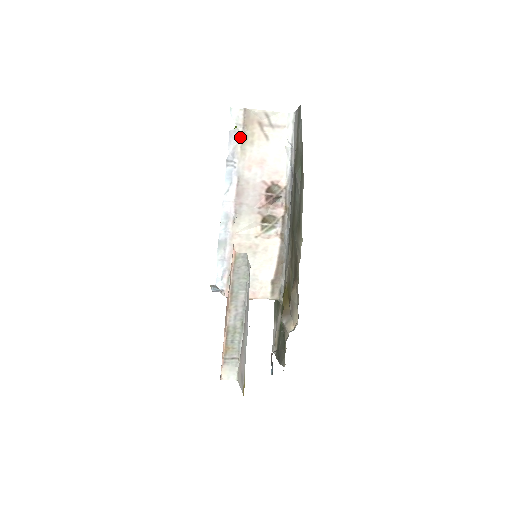
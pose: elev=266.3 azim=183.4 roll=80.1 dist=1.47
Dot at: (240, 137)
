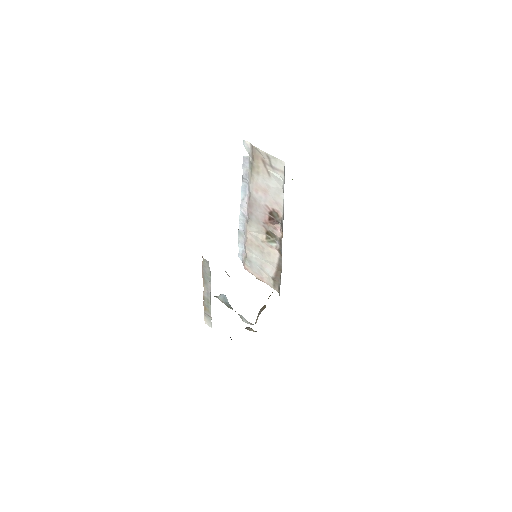
Dot at: (250, 165)
